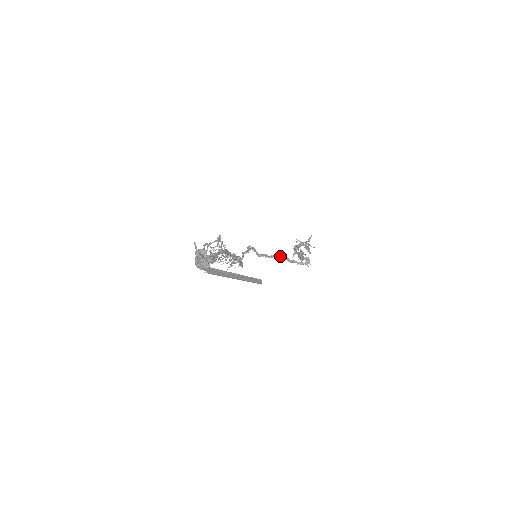
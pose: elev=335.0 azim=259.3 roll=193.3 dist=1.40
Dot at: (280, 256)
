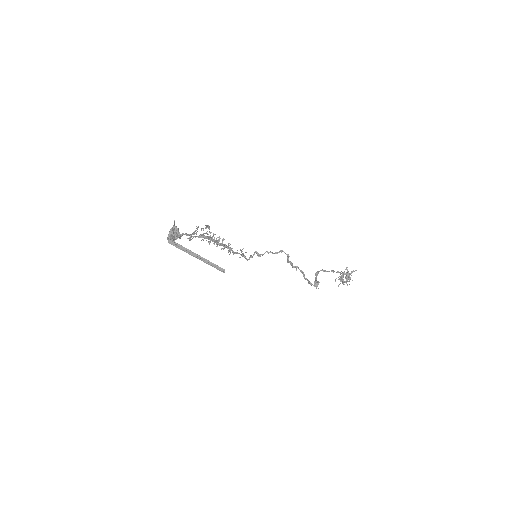
Dot at: (300, 270)
